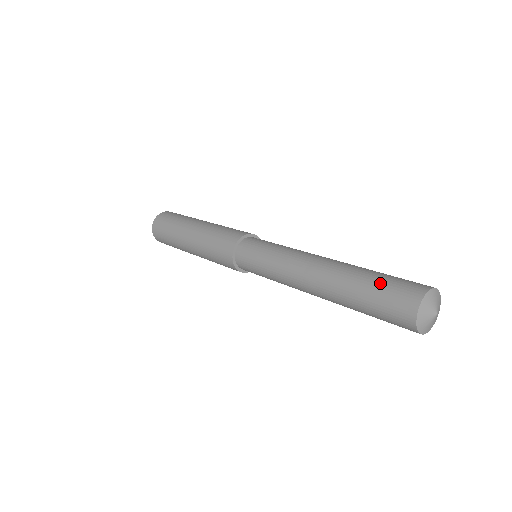
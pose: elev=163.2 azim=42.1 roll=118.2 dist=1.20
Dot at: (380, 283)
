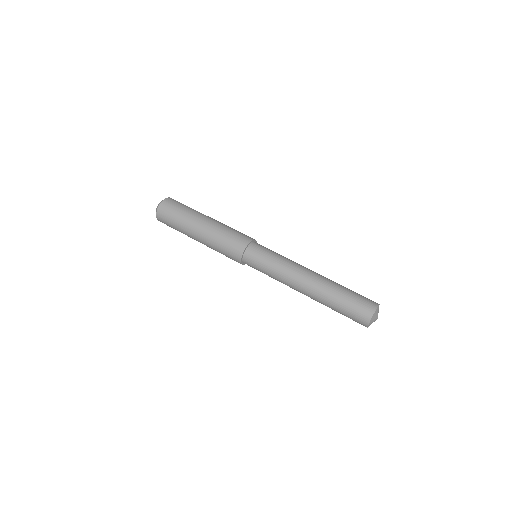
Dot at: (353, 295)
